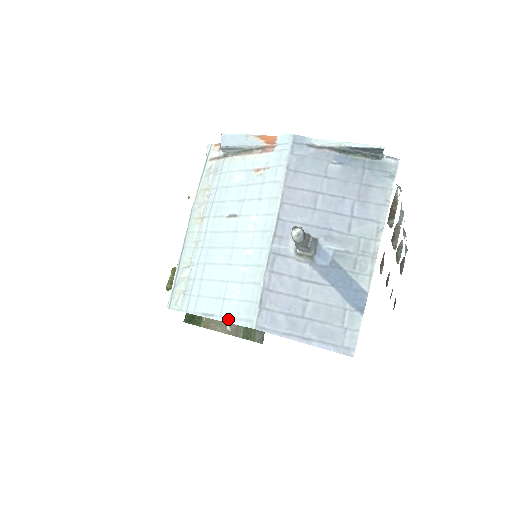
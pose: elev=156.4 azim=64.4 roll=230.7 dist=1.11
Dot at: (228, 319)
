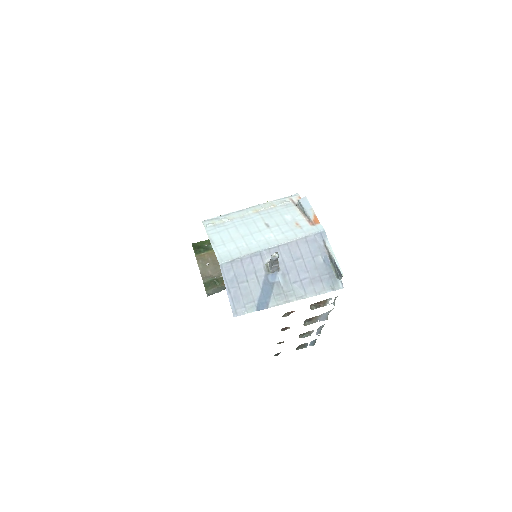
Dot at: (216, 251)
